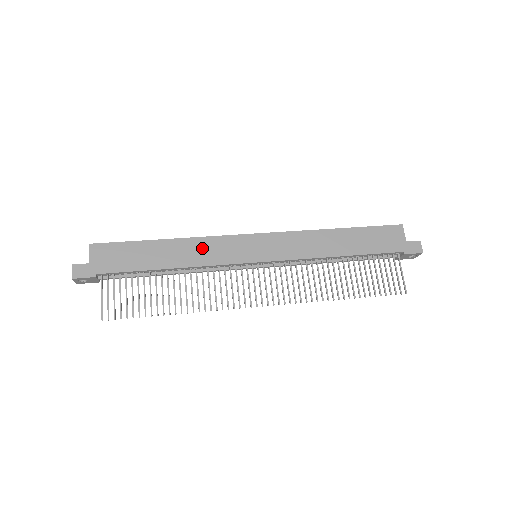
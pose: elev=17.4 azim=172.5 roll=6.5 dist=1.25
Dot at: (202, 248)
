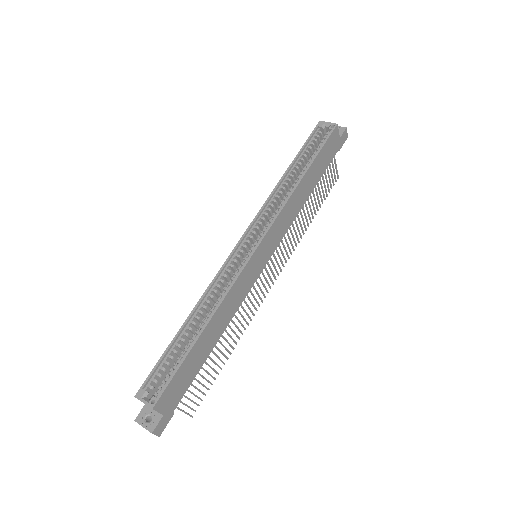
Dot at: (230, 302)
